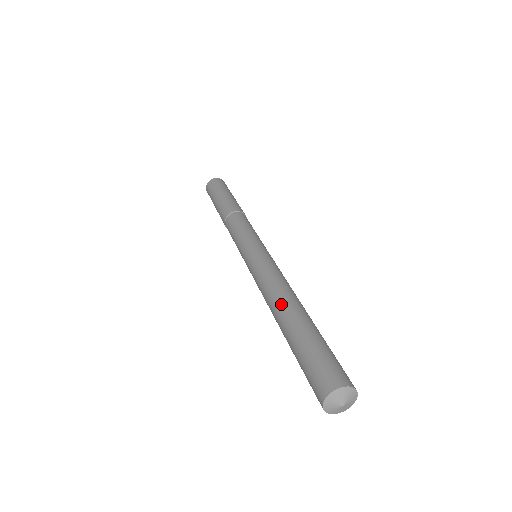
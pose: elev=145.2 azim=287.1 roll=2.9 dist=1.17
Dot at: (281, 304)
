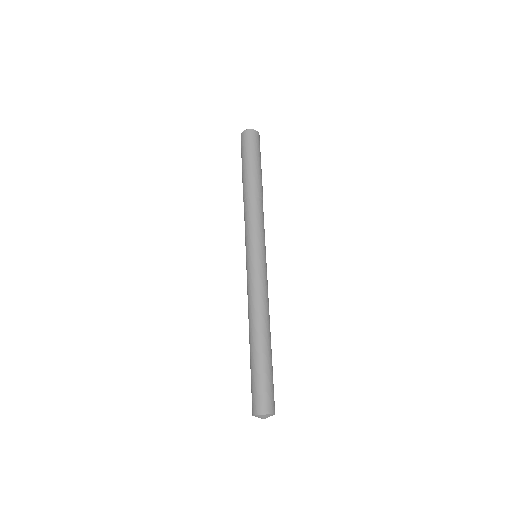
Dot at: (254, 328)
